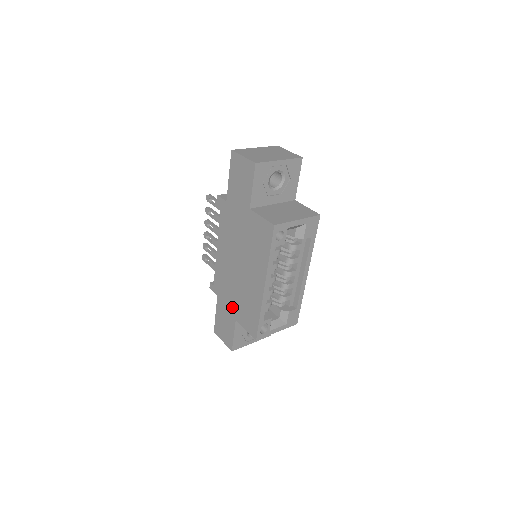
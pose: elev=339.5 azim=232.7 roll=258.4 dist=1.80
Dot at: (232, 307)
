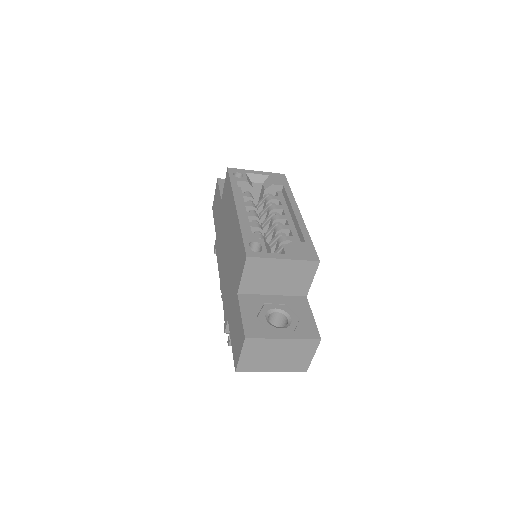
Dot at: (233, 291)
